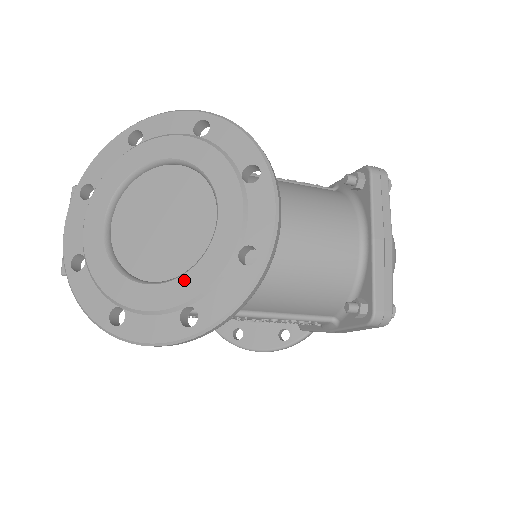
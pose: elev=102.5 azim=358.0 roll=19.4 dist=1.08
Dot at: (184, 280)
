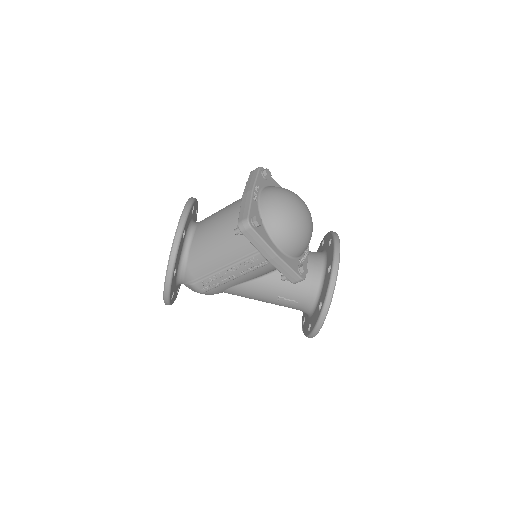
Dot at: occluded
